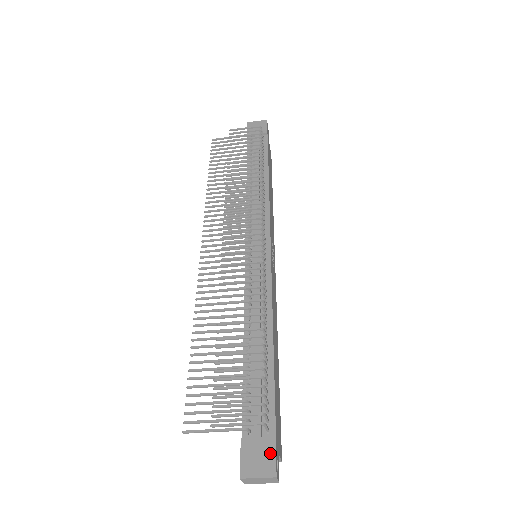
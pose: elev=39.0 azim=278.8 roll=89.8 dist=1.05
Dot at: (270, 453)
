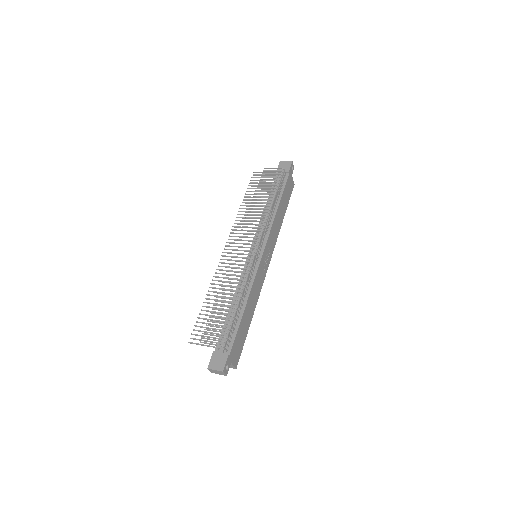
Dot at: (224, 361)
